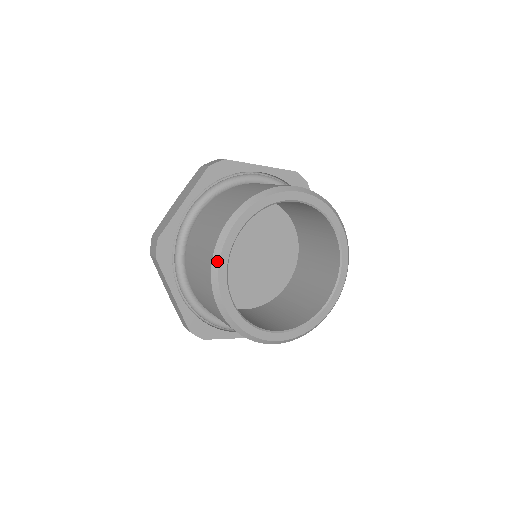
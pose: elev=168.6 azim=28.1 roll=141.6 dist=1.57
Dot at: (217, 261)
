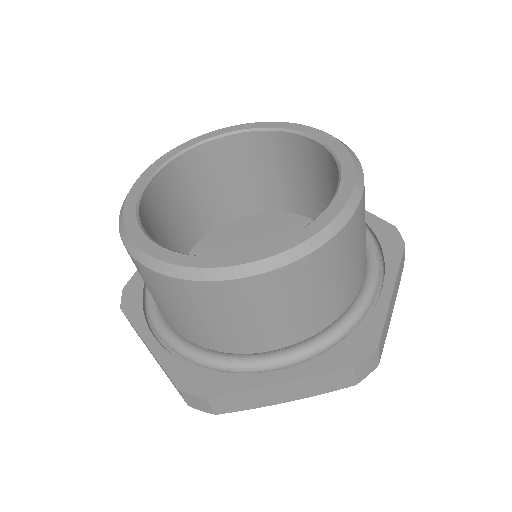
Dot at: (123, 208)
